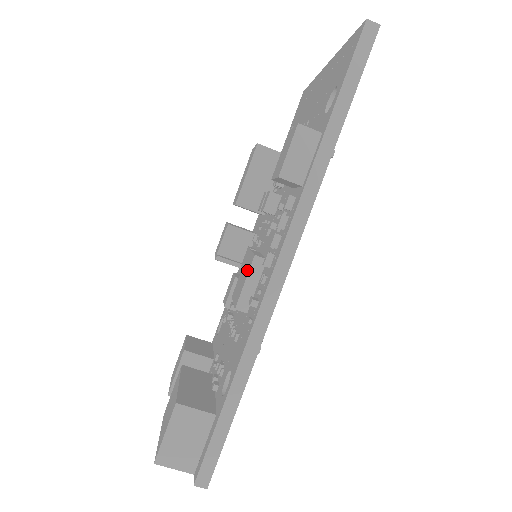
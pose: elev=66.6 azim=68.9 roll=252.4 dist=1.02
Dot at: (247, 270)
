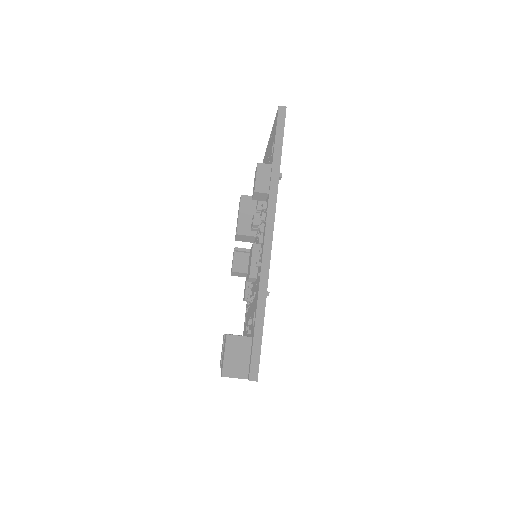
Dot at: (251, 255)
